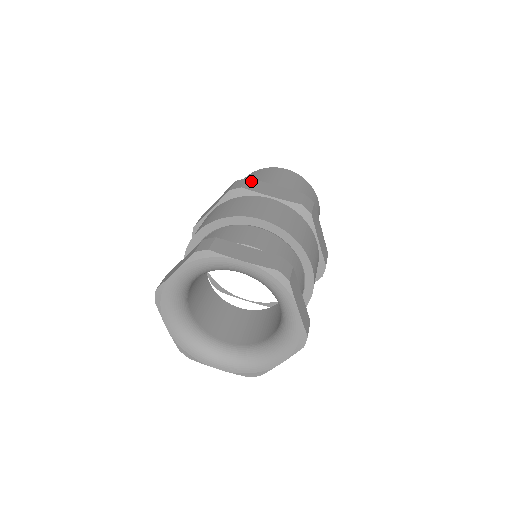
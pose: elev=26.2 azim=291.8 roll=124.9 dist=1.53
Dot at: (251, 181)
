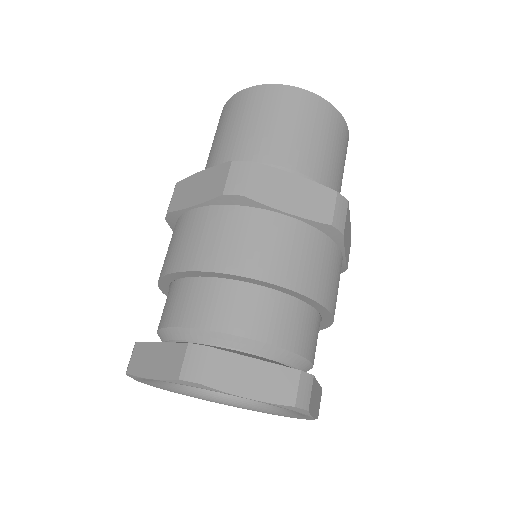
Dot at: (257, 171)
